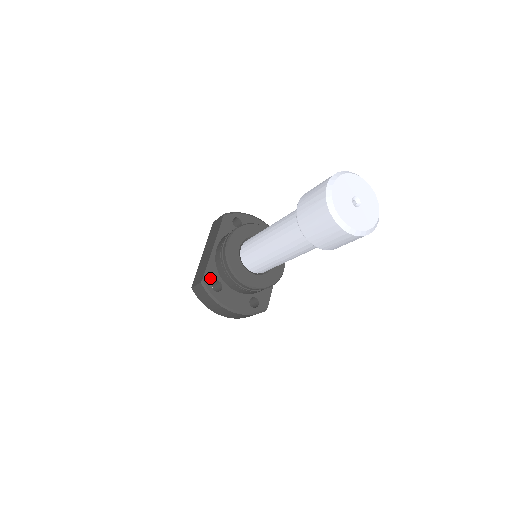
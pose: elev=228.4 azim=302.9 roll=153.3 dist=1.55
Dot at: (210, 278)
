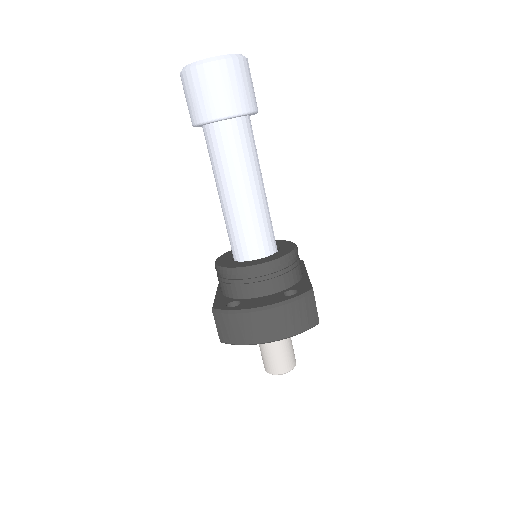
Dot at: (222, 304)
